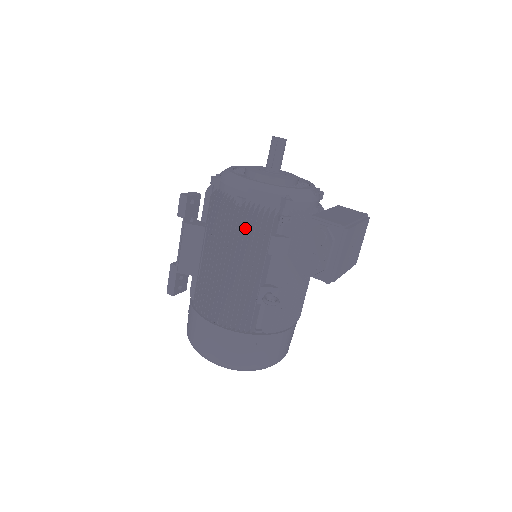
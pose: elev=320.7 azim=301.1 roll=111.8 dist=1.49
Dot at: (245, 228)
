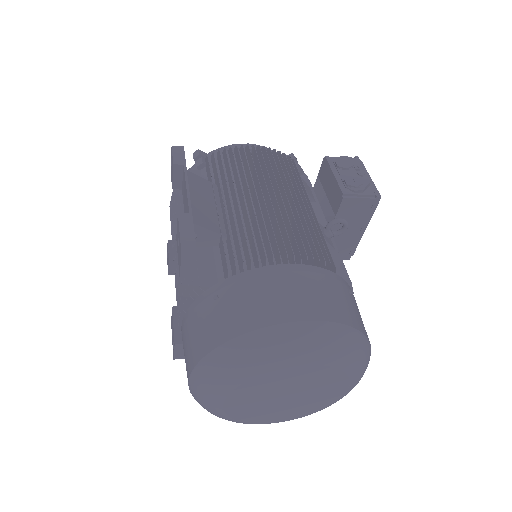
Dot at: (273, 159)
